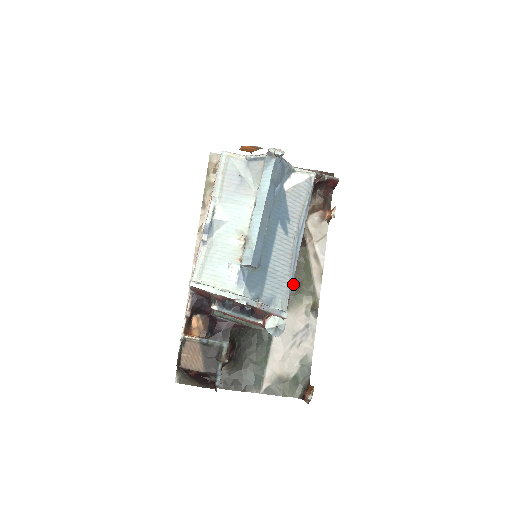
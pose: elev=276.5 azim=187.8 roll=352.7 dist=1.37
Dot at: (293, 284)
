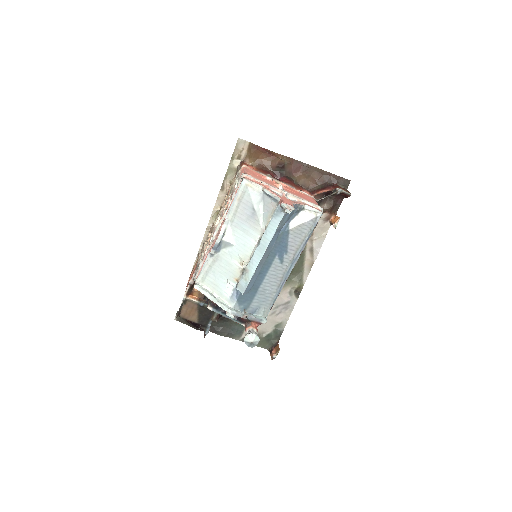
Dot at: occluded
